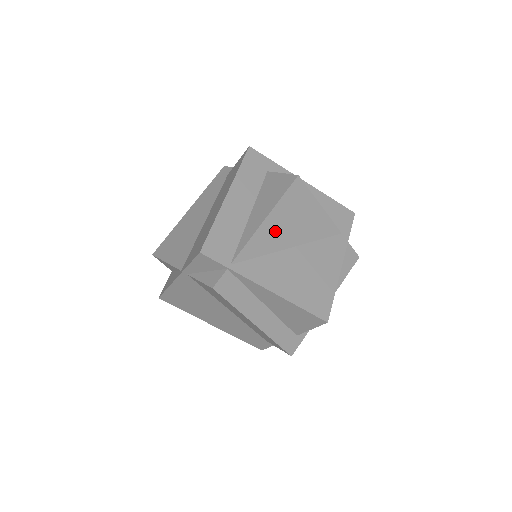
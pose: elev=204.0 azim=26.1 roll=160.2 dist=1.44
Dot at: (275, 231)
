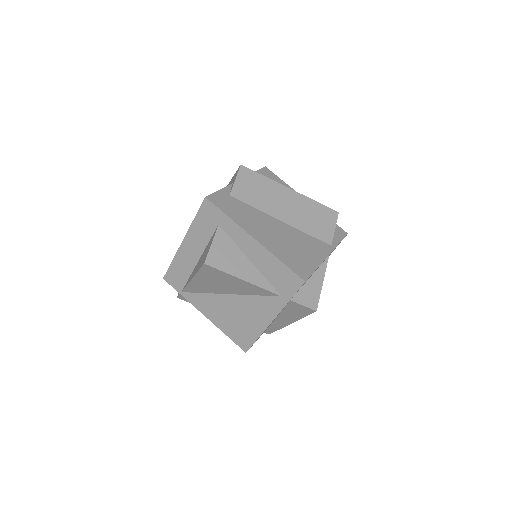
Dot at: (206, 285)
